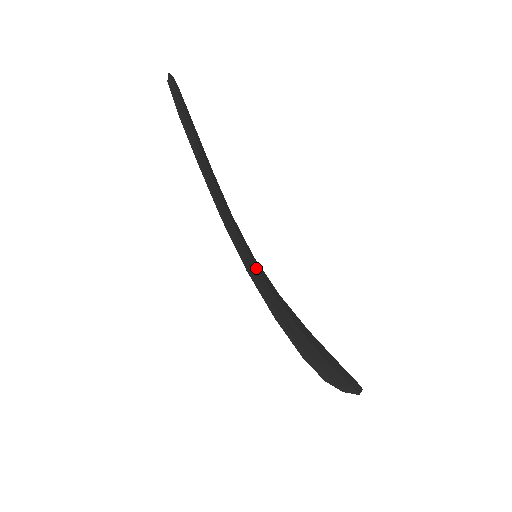
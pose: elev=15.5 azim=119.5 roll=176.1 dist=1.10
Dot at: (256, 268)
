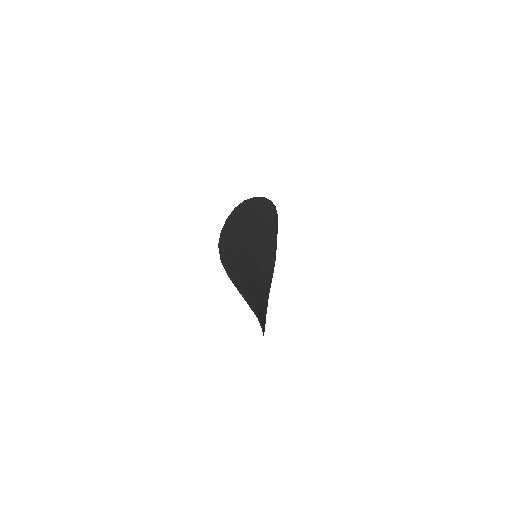
Dot at: (241, 238)
